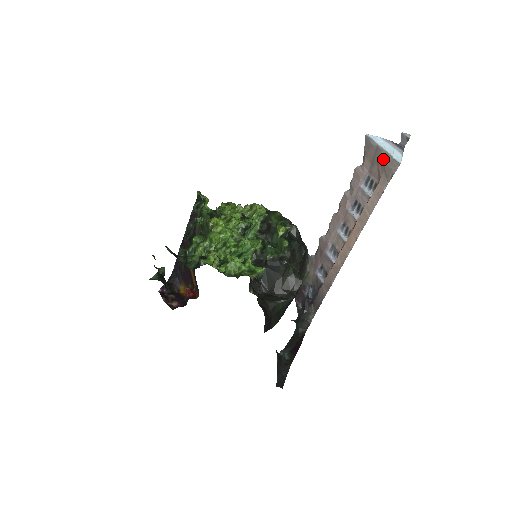
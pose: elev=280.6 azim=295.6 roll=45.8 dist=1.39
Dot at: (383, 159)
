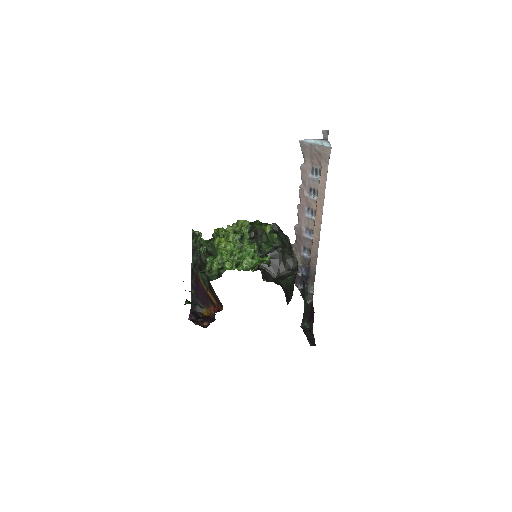
Dot at: (318, 150)
